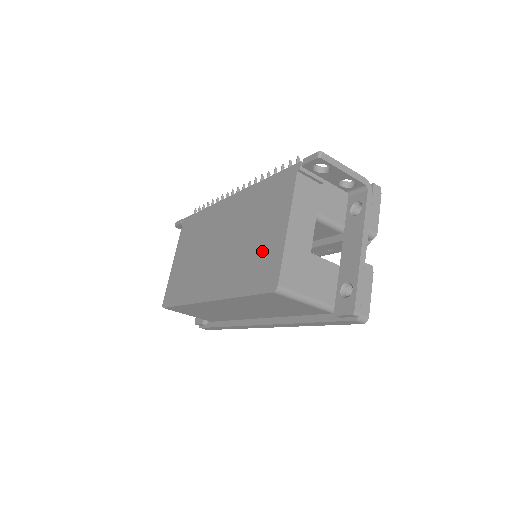
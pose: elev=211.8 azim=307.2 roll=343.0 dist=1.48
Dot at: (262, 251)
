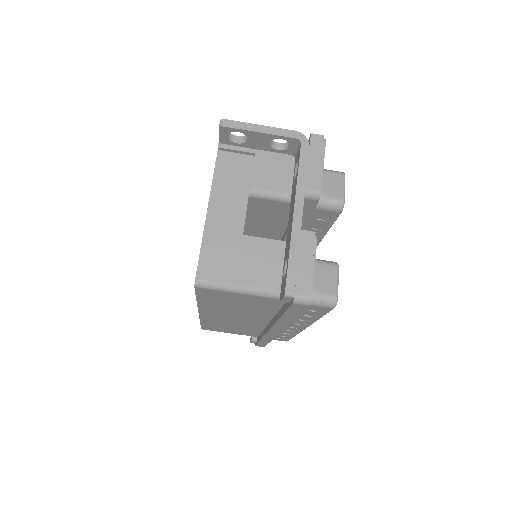
Dot at: occluded
